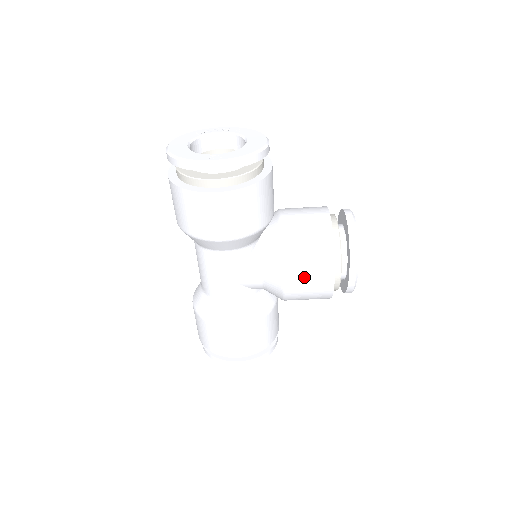
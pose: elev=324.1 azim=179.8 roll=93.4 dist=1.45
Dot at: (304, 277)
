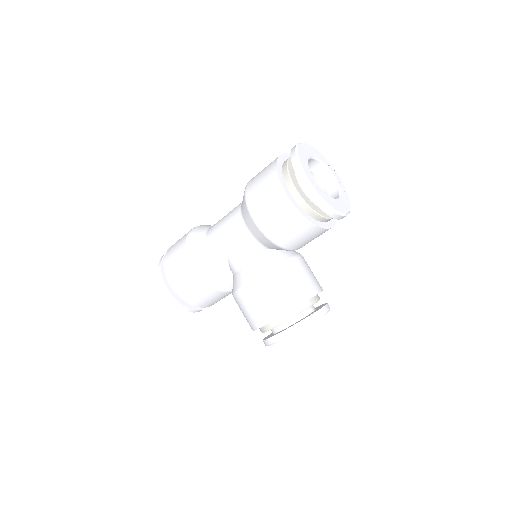
Dot at: (258, 298)
